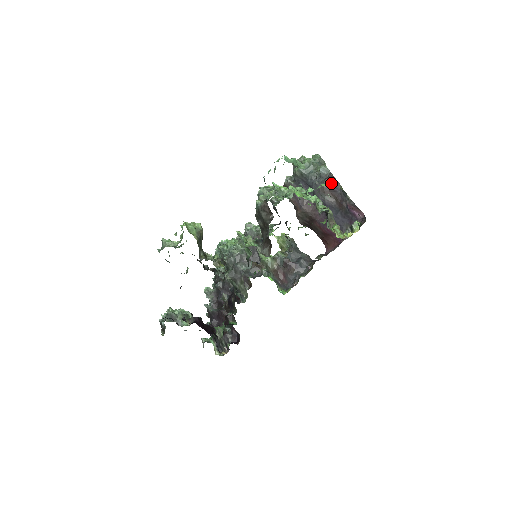
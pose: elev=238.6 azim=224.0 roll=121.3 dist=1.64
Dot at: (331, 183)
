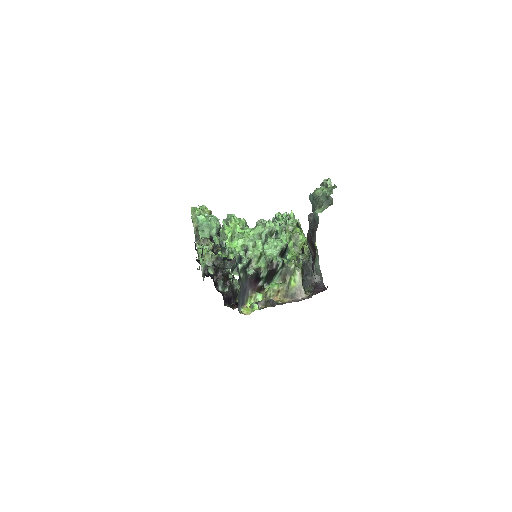
Dot at: (312, 235)
